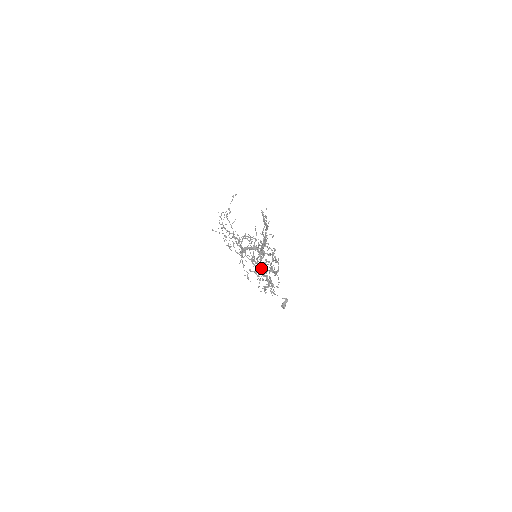
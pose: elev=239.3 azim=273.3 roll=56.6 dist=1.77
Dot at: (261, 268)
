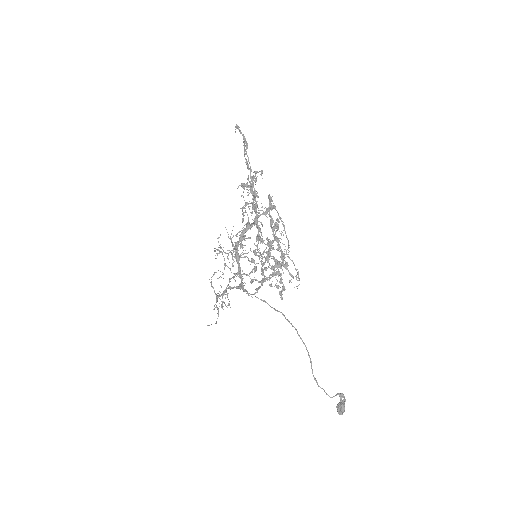
Dot at: (256, 219)
